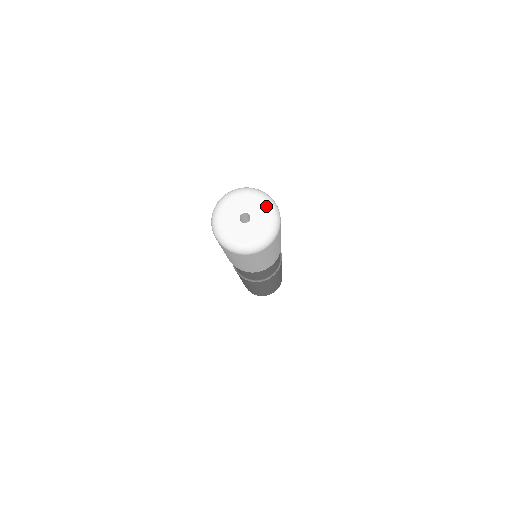
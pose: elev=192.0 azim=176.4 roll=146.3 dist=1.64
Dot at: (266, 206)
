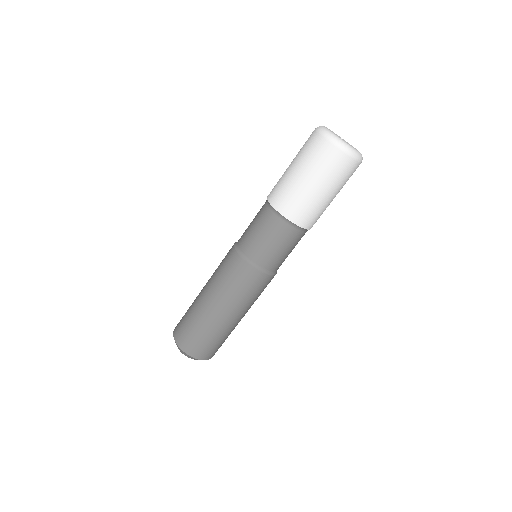
Dot at: occluded
